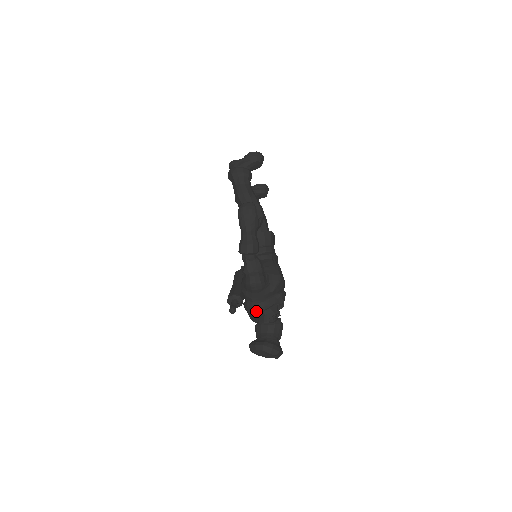
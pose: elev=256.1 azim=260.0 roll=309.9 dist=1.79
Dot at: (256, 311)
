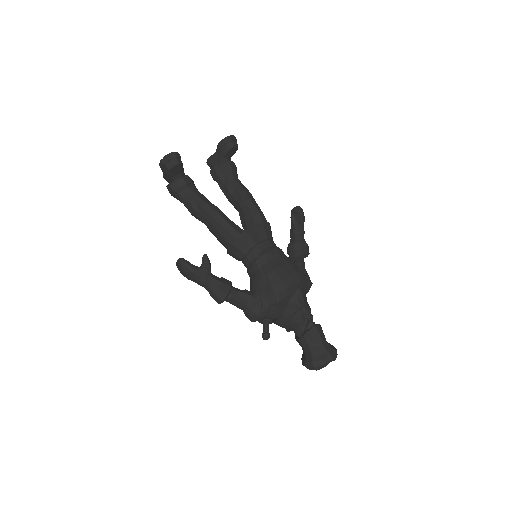
Dot at: occluded
